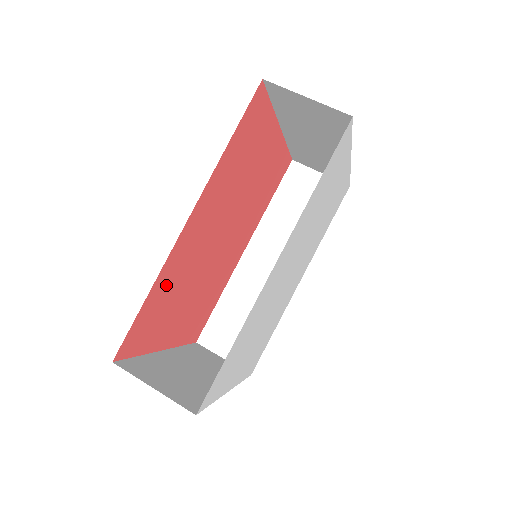
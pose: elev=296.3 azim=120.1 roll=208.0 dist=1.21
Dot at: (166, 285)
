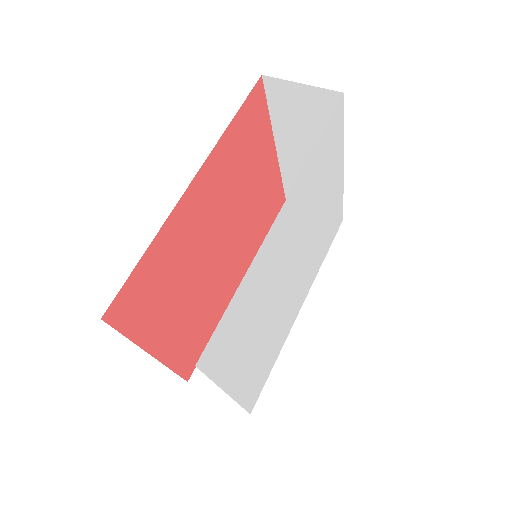
Dot at: (165, 255)
